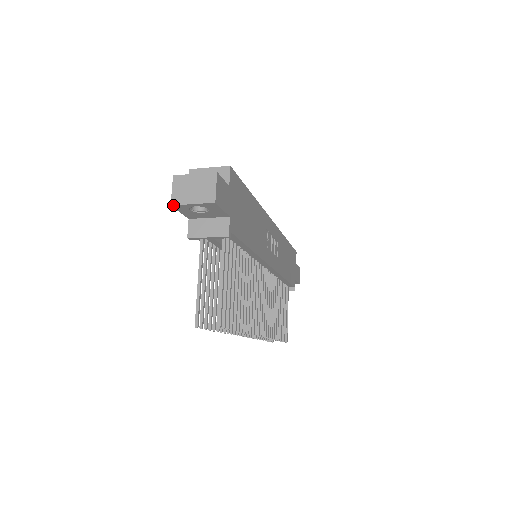
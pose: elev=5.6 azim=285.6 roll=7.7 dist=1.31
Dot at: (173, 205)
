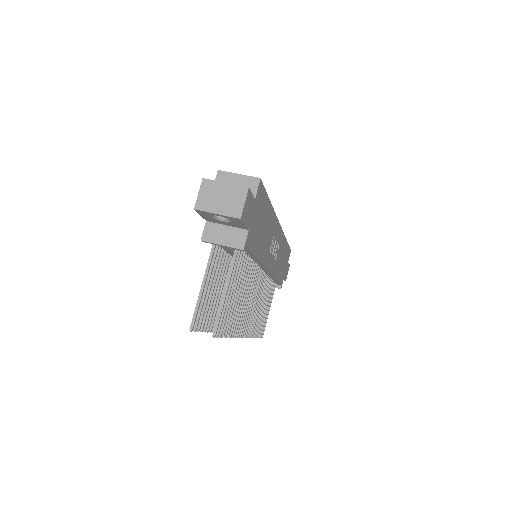
Dot at: (196, 209)
